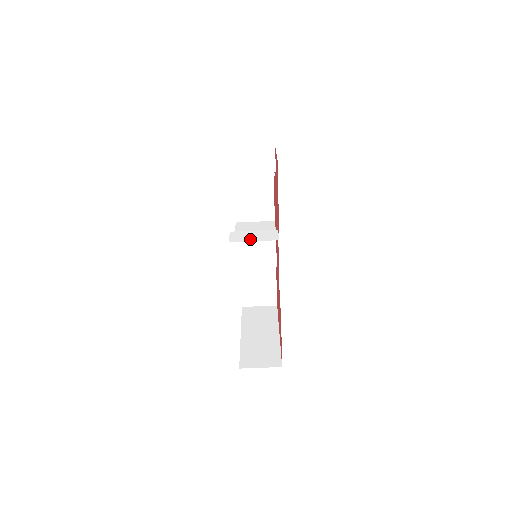
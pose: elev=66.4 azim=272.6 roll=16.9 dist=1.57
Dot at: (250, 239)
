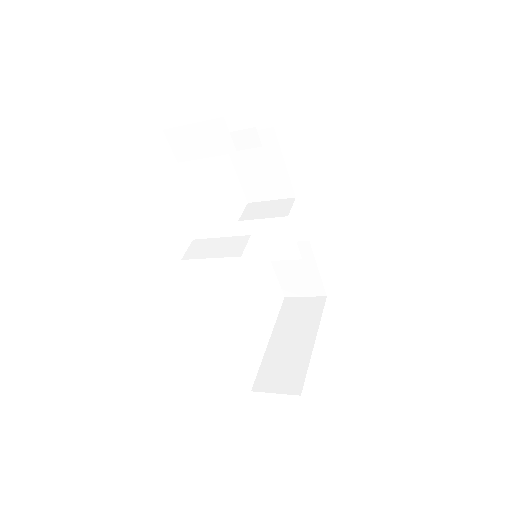
Dot at: (207, 254)
